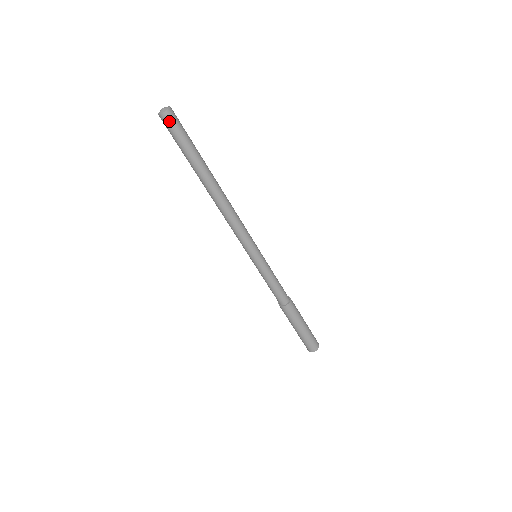
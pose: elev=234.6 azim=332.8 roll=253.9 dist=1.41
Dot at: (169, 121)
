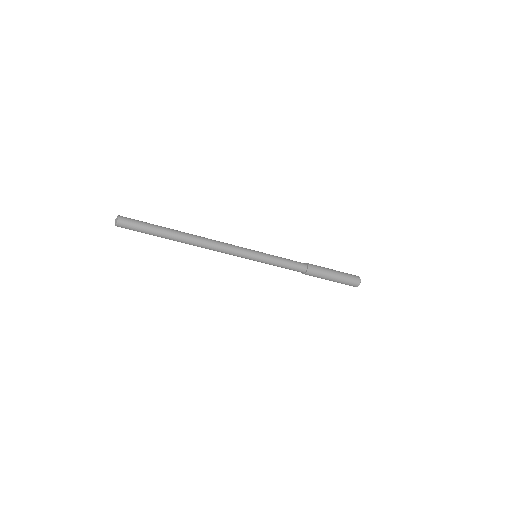
Dot at: (125, 224)
